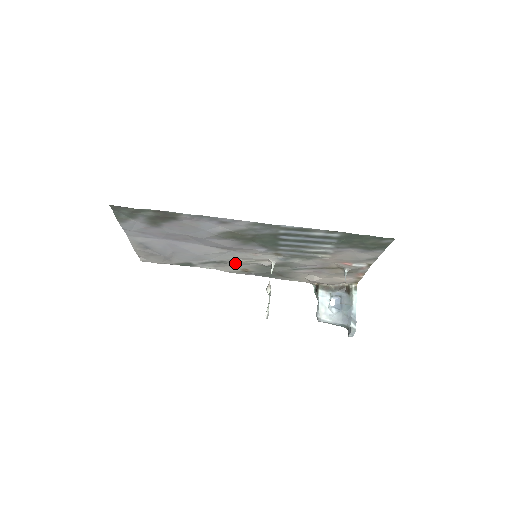
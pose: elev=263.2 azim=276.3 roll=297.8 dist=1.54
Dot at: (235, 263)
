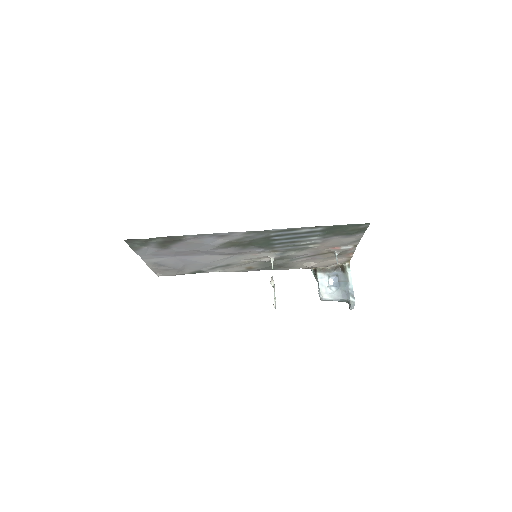
Dot at: (239, 264)
